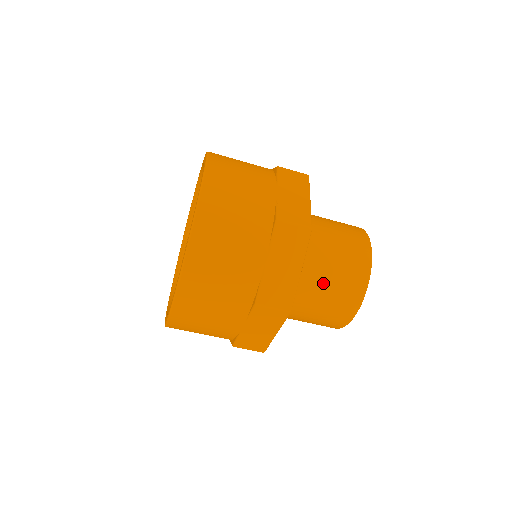
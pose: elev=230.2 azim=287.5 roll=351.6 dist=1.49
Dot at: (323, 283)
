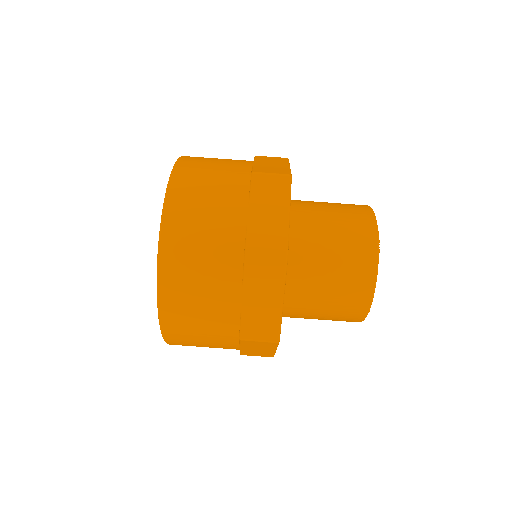
Dot at: (324, 208)
